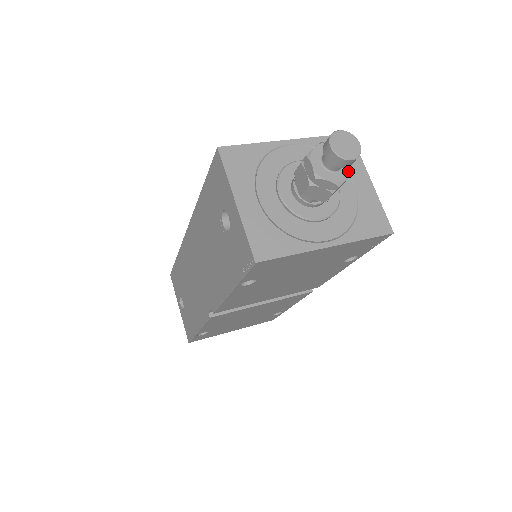
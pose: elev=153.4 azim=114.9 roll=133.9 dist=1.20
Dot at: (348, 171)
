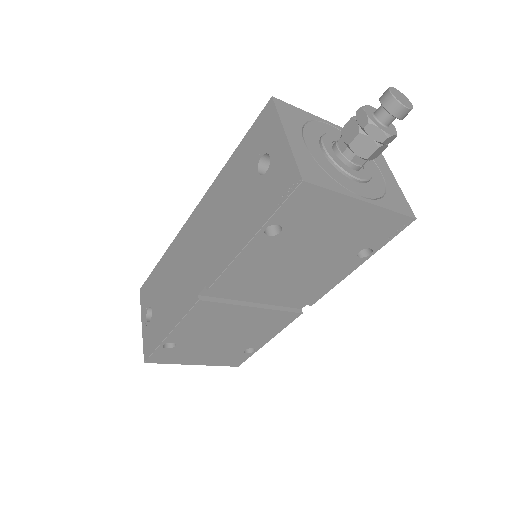
Dot at: (394, 131)
